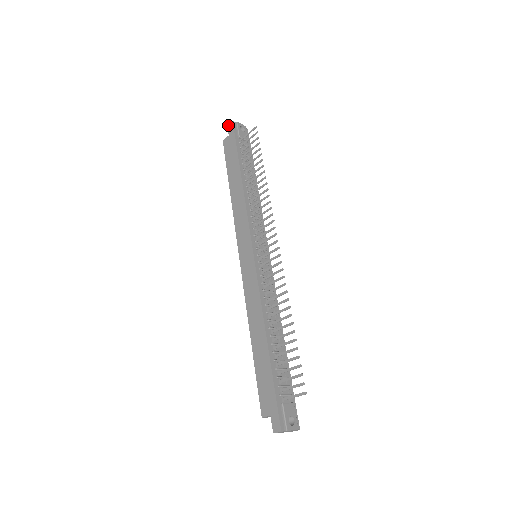
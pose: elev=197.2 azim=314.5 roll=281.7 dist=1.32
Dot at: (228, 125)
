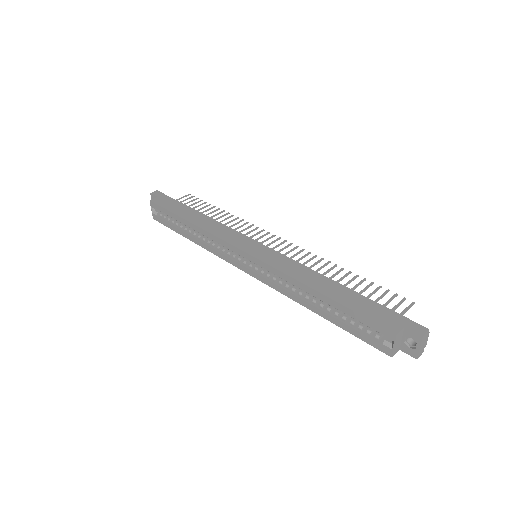
Dot at: (152, 192)
